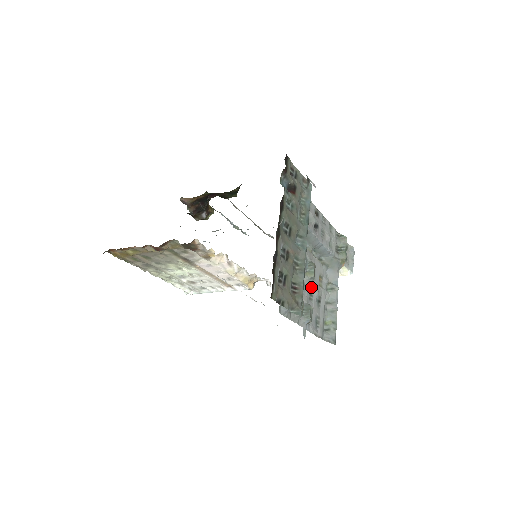
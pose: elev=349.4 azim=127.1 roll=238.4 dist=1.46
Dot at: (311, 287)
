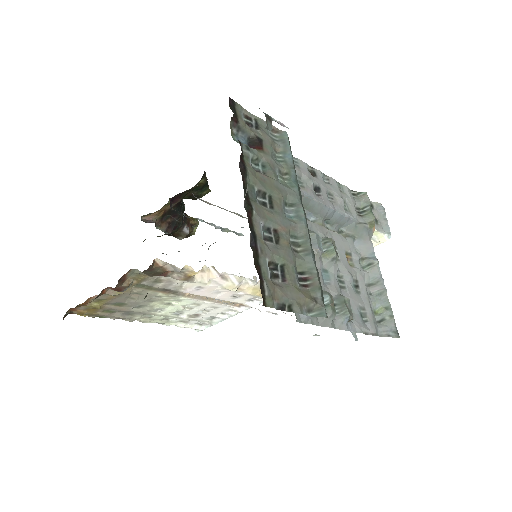
Dot at: (338, 271)
